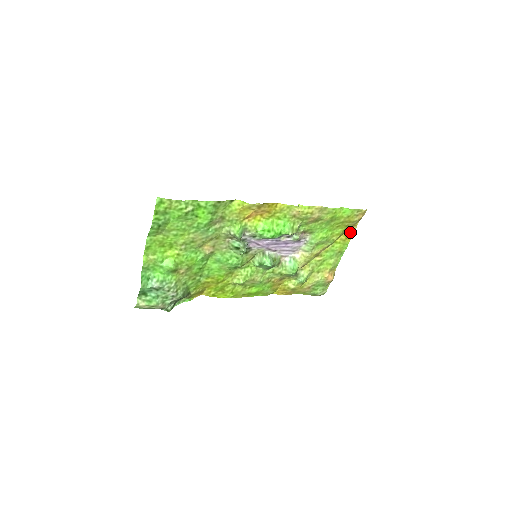
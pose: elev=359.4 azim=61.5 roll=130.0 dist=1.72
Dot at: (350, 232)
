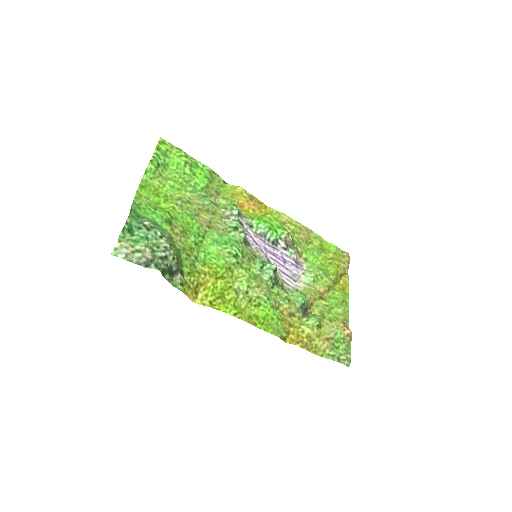
Dot at: (344, 281)
